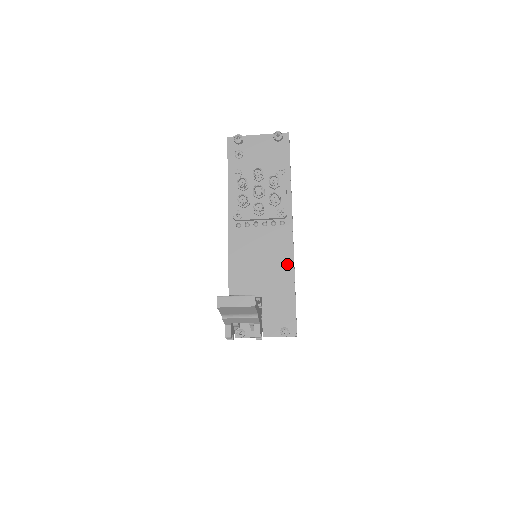
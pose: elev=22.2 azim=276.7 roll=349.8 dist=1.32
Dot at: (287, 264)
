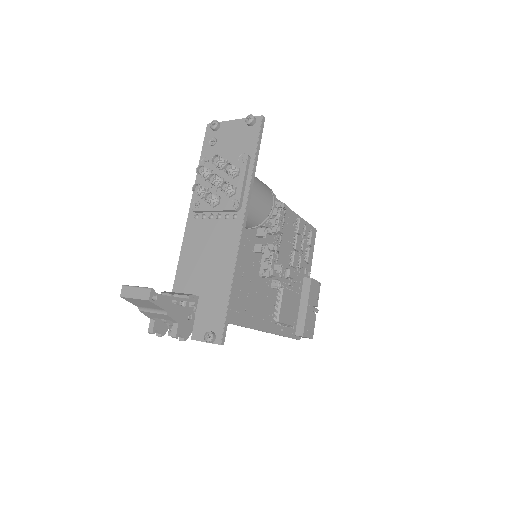
Dot at: (229, 262)
